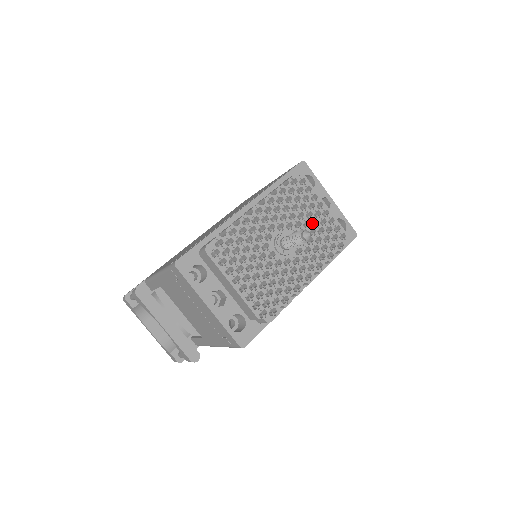
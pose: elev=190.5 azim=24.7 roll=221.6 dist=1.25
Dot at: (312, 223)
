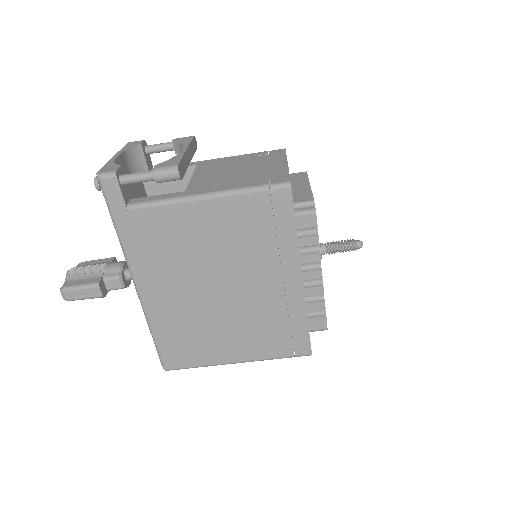
Dot at: occluded
